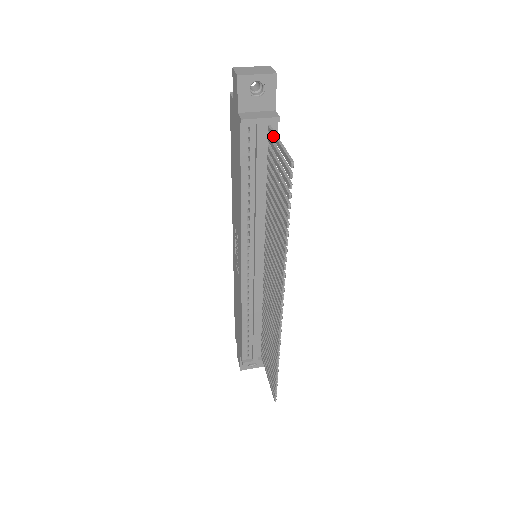
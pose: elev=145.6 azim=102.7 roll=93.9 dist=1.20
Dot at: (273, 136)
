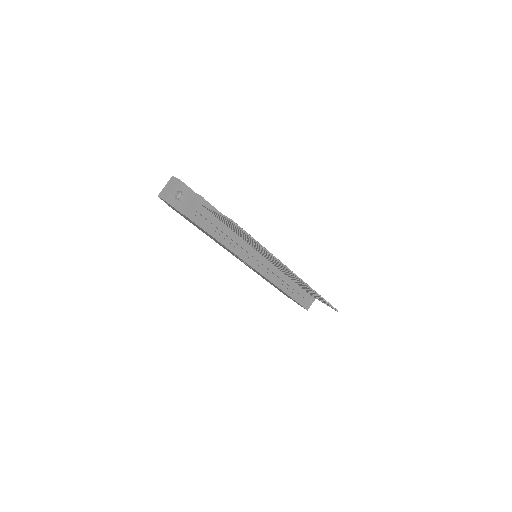
Dot at: (209, 209)
